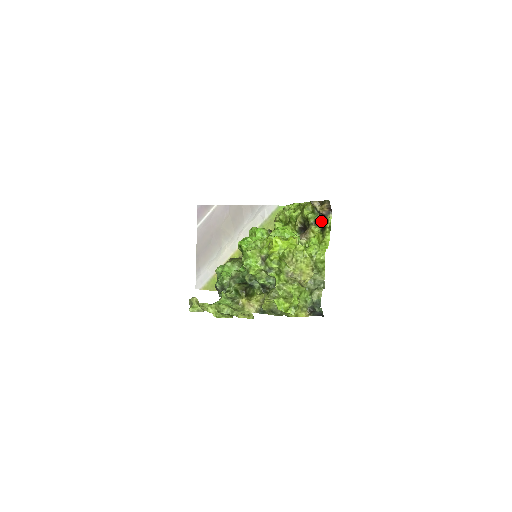
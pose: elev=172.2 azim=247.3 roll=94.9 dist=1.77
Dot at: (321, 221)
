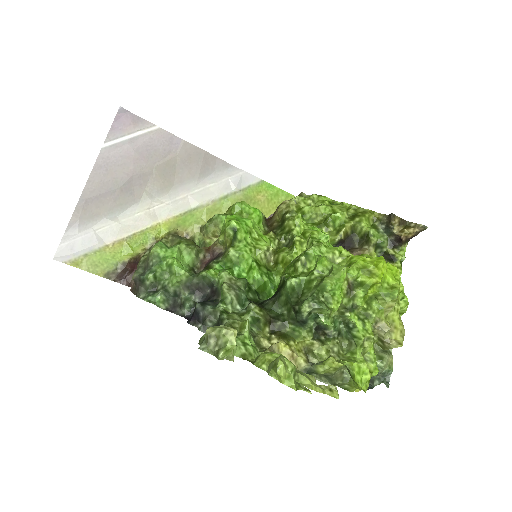
Dot at: (388, 247)
